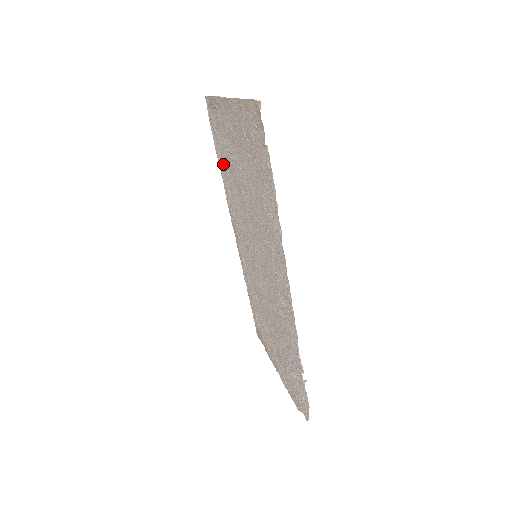
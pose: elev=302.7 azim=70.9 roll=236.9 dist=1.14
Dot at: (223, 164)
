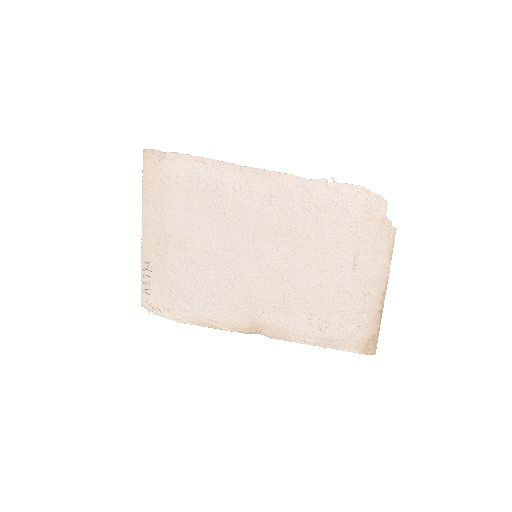
Dot at: (190, 302)
